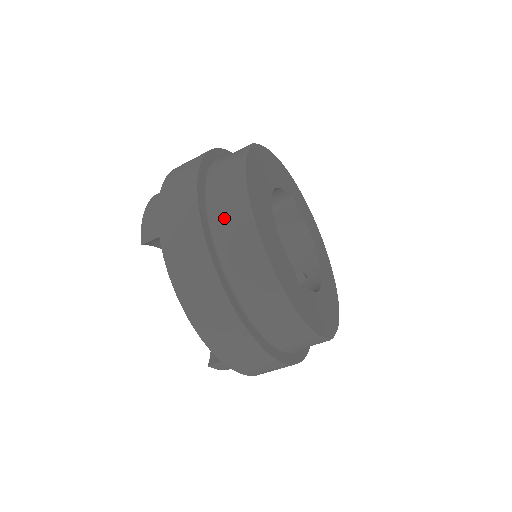
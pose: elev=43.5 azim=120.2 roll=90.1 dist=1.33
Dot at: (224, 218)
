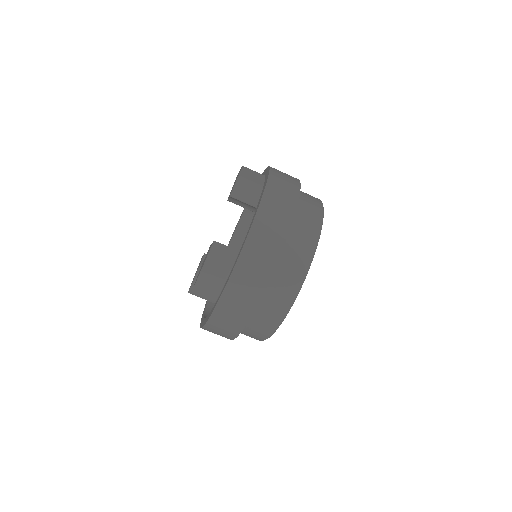
Dot at: (306, 194)
